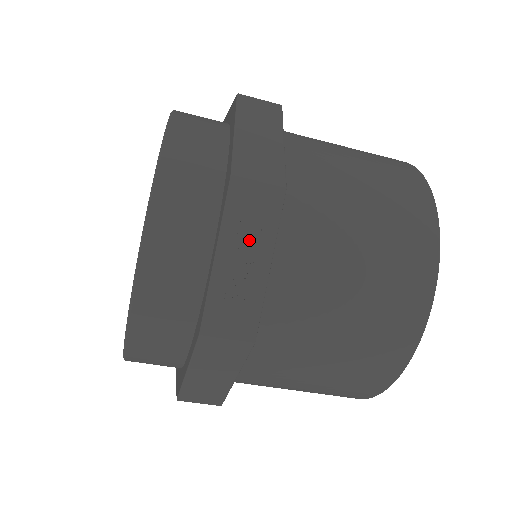
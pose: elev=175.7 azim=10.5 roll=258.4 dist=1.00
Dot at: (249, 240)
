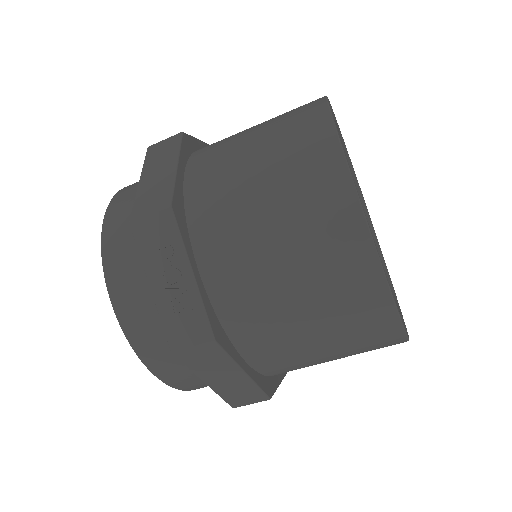
Dot at: (166, 262)
